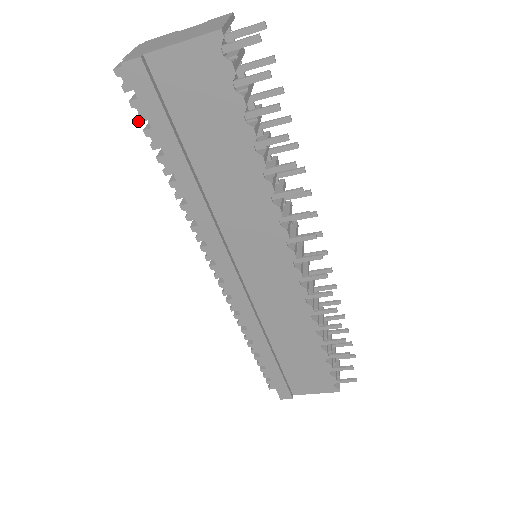
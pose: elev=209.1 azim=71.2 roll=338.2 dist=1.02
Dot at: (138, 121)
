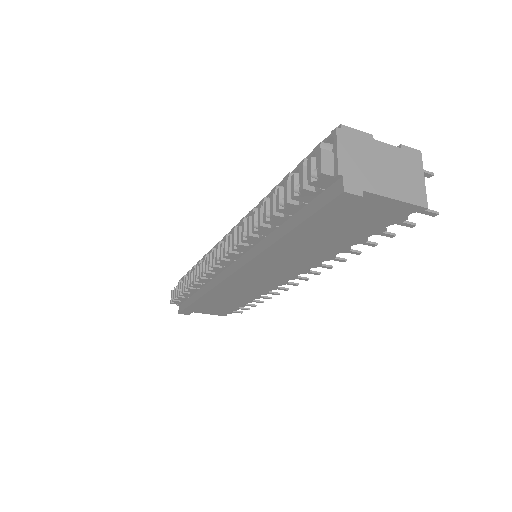
Dot at: (292, 198)
